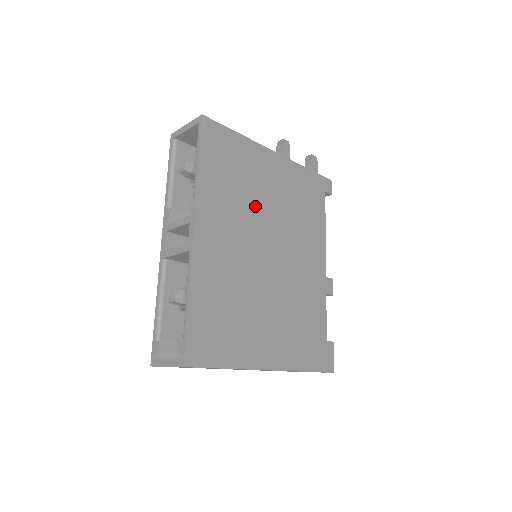
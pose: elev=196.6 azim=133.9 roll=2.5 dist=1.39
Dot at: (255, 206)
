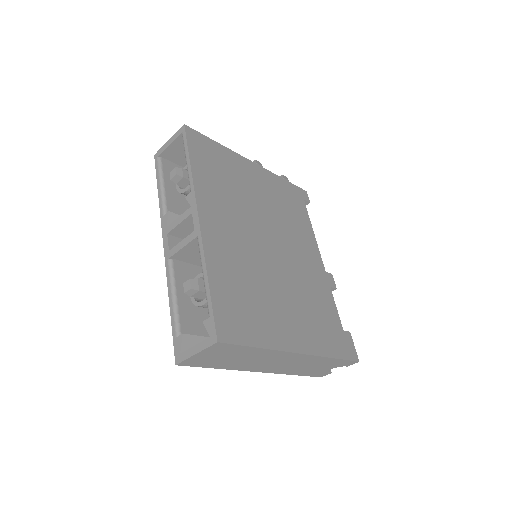
Dot at: (247, 203)
